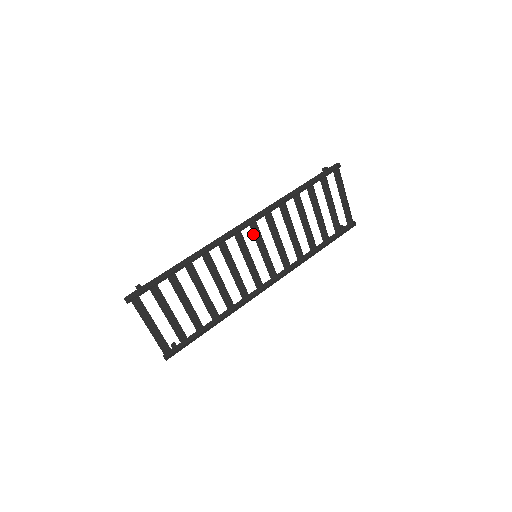
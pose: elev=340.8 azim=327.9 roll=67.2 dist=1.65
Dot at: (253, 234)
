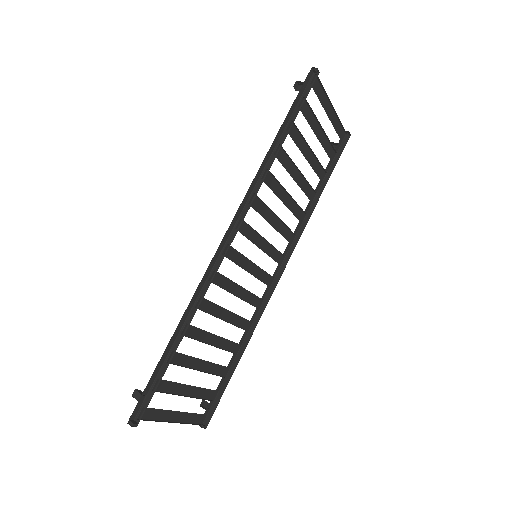
Dot at: (244, 235)
